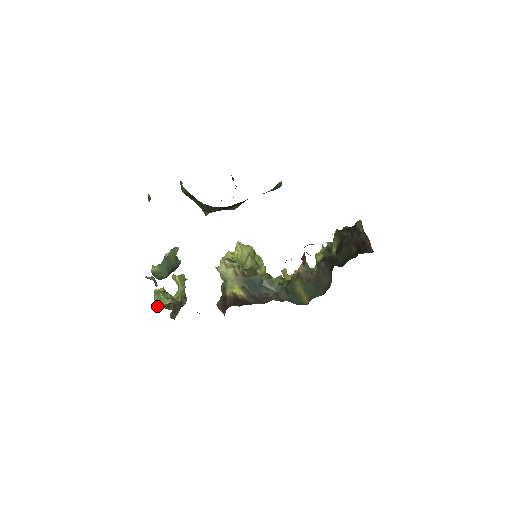
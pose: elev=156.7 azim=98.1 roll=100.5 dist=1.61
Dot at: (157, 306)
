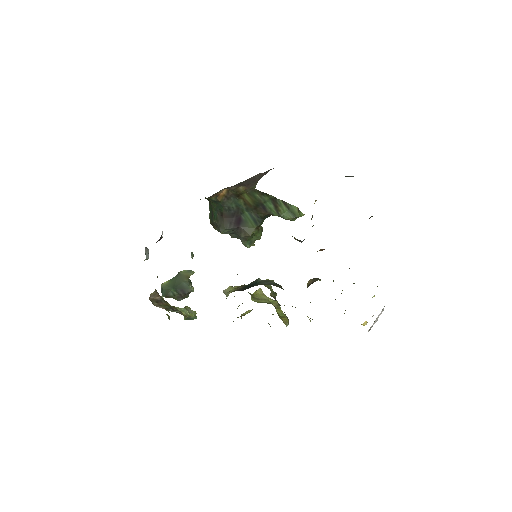
Dot at: occluded
